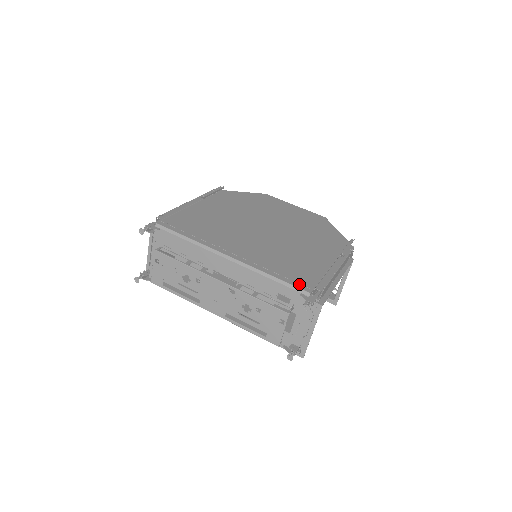
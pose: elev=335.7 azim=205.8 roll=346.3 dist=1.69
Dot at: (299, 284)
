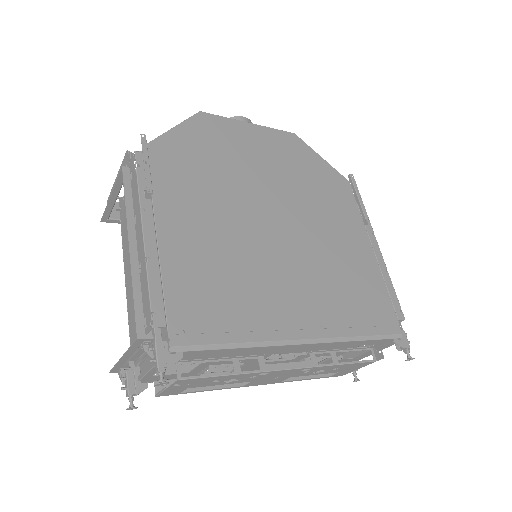
Dot at: (386, 327)
